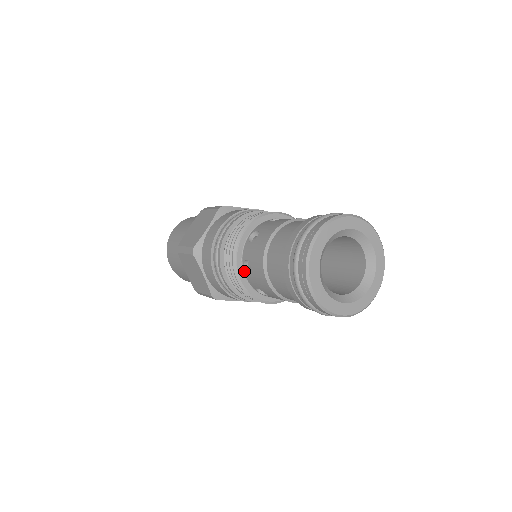
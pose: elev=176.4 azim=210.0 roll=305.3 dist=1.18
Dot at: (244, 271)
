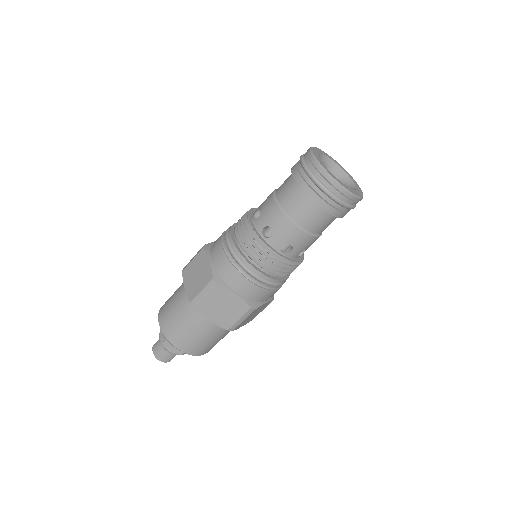
Dot at: (253, 221)
